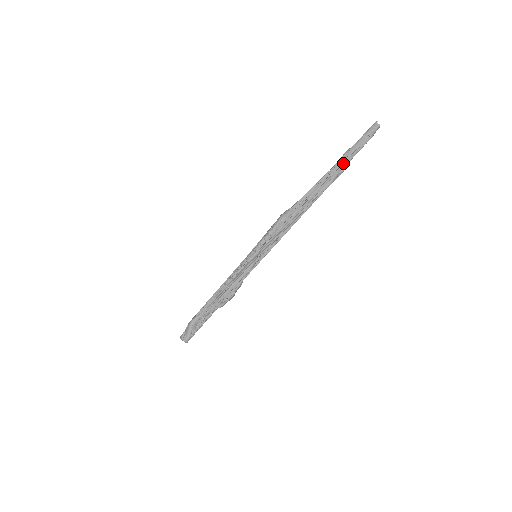
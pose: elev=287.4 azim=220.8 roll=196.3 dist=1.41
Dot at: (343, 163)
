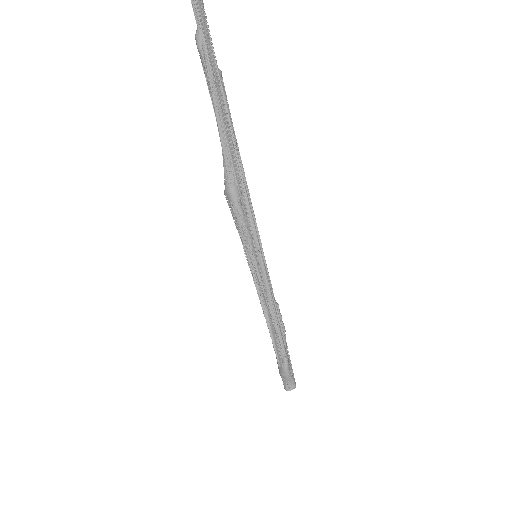
Dot at: (213, 62)
